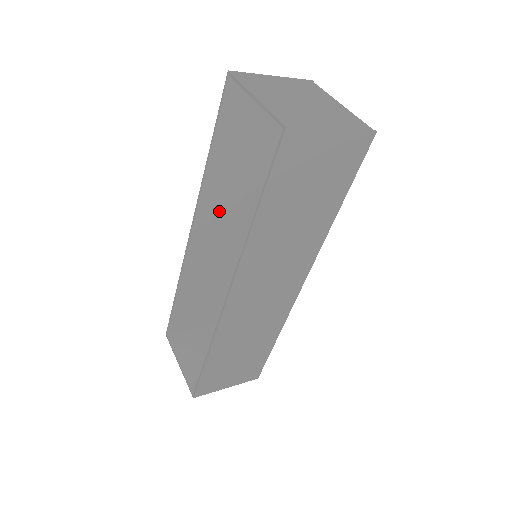
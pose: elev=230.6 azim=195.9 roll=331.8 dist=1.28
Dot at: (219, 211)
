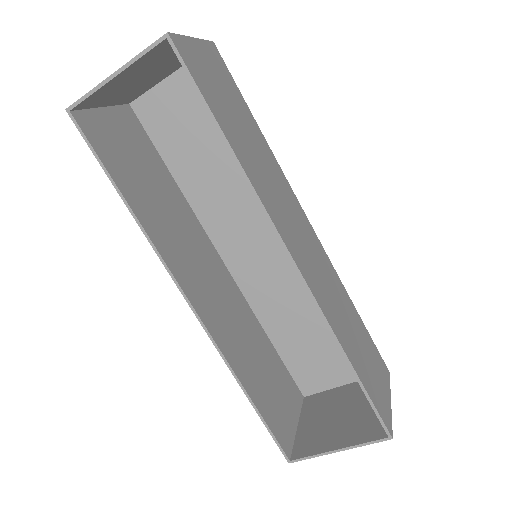
Dot at: (186, 263)
